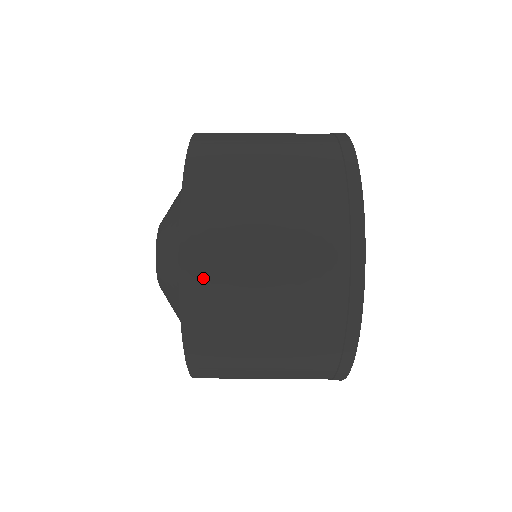
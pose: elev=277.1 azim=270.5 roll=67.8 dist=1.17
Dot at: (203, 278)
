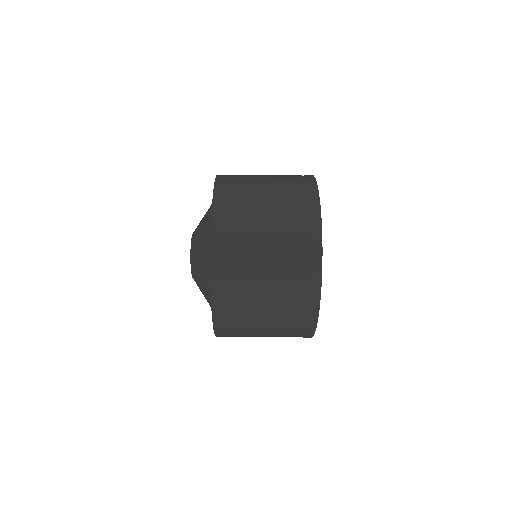
Dot at: occluded
